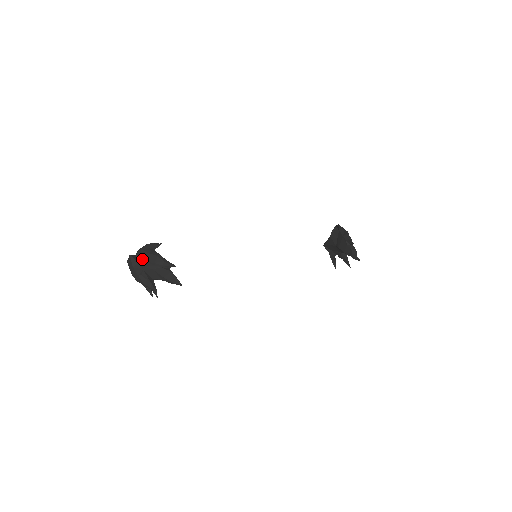
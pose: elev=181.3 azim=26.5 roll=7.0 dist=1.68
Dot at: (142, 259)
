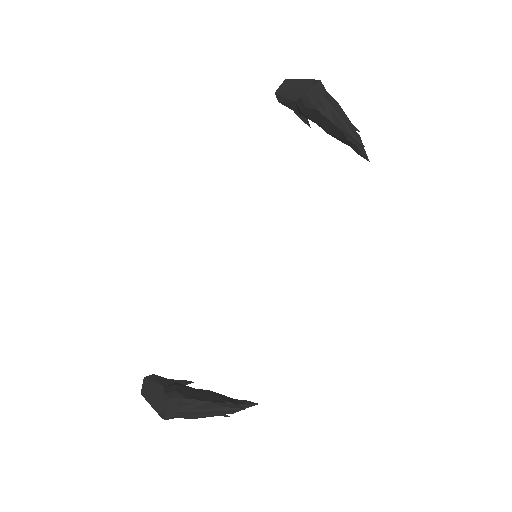
Dot at: (185, 414)
